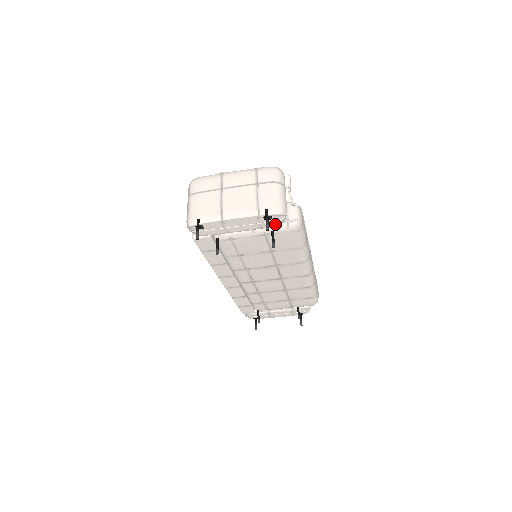
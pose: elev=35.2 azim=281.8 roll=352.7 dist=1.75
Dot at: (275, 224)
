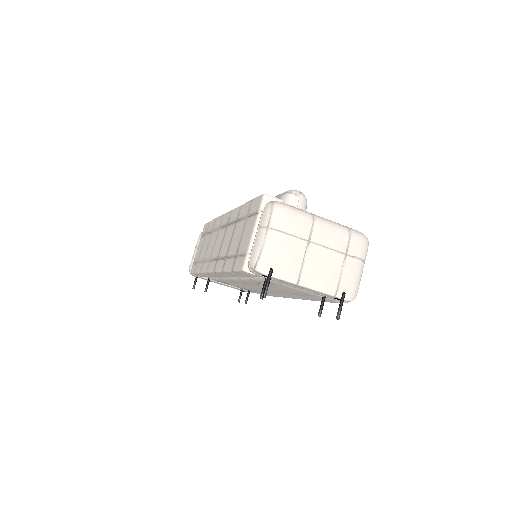
Dot at: occluded
